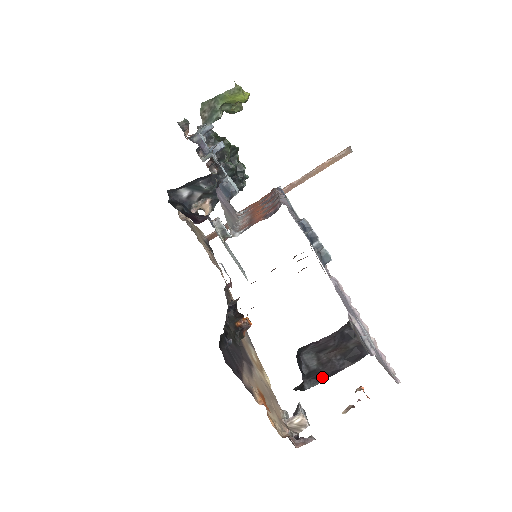
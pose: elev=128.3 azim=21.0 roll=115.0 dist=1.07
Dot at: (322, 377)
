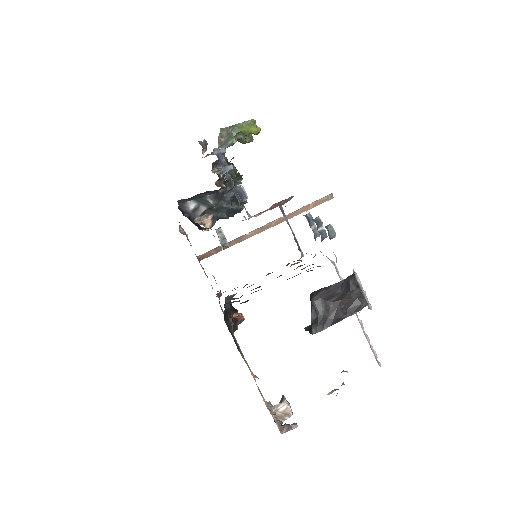
Dot at: (327, 324)
